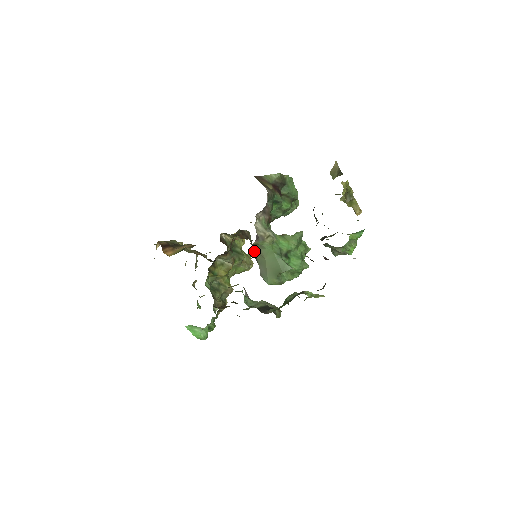
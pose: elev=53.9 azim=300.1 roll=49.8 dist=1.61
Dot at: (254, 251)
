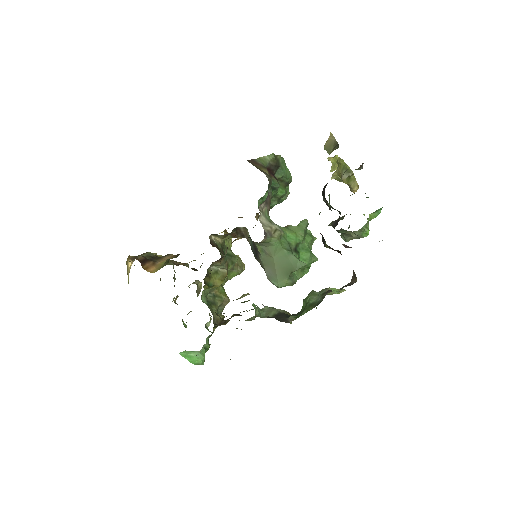
Dot at: (257, 251)
